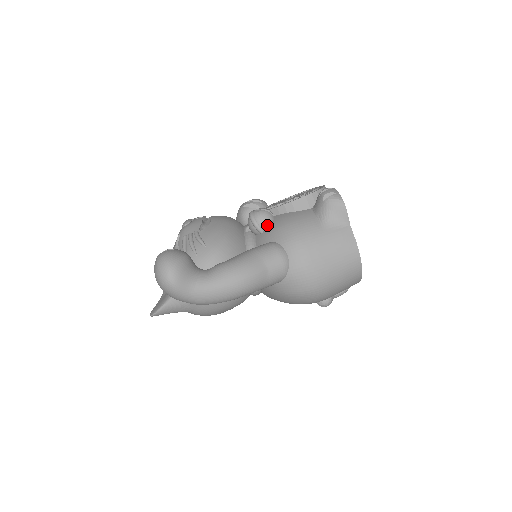
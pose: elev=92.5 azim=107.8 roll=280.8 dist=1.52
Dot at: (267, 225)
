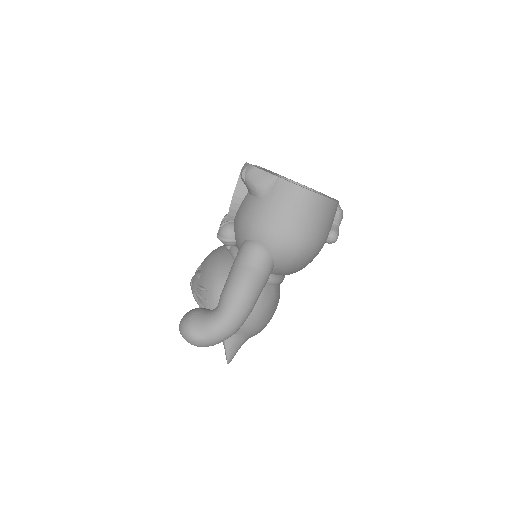
Dot at: (233, 233)
